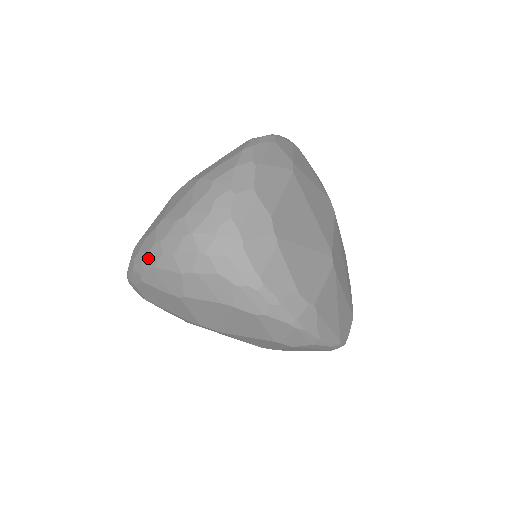
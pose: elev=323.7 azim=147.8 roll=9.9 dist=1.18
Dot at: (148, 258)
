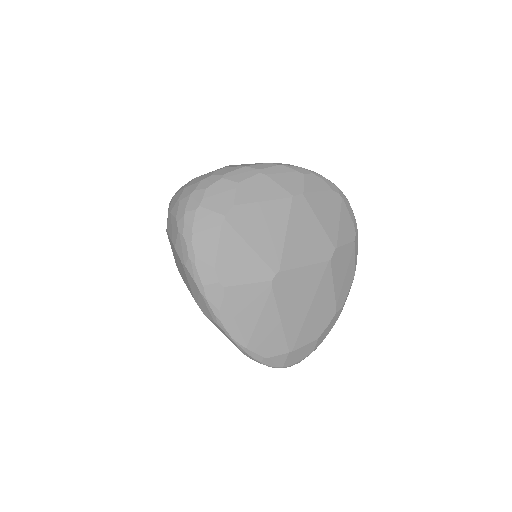
Dot at: occluded
